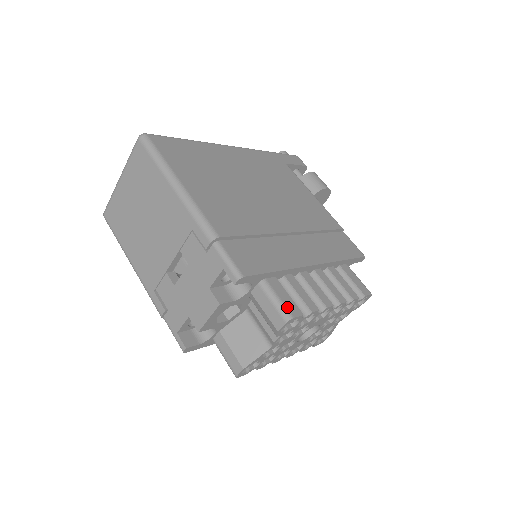
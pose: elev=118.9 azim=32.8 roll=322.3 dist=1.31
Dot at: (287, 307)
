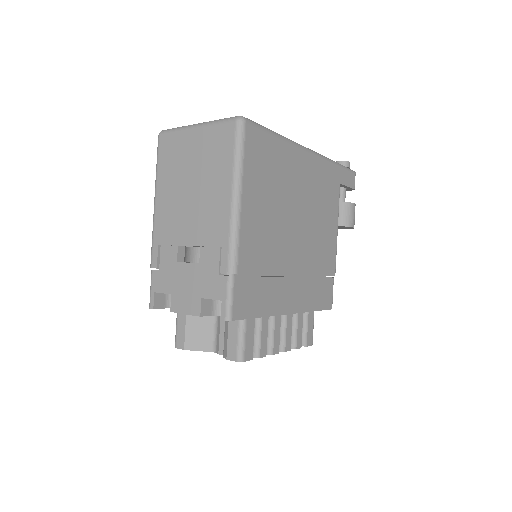
Dot at: (246, 350)
